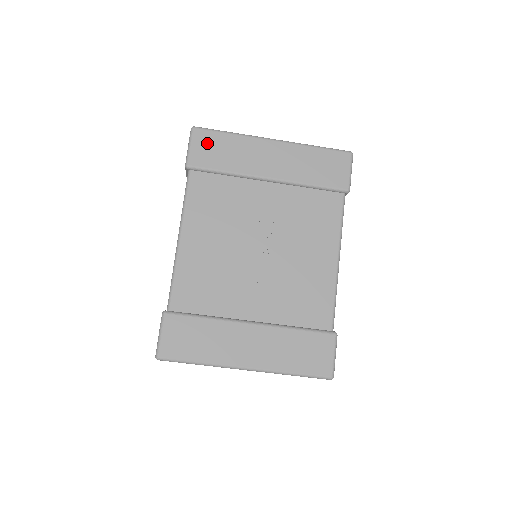
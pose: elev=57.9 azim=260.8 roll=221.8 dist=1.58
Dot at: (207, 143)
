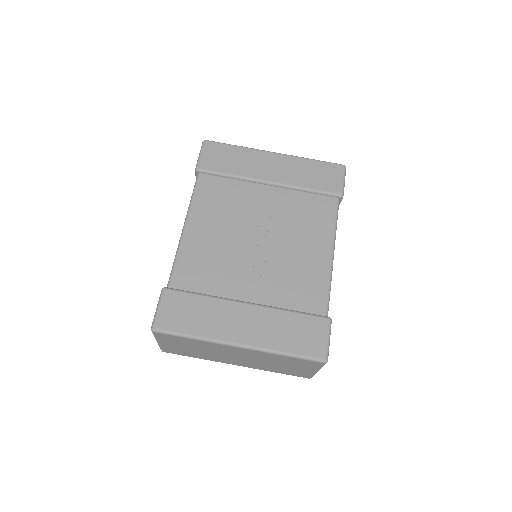
Dot at: (216, 152)
